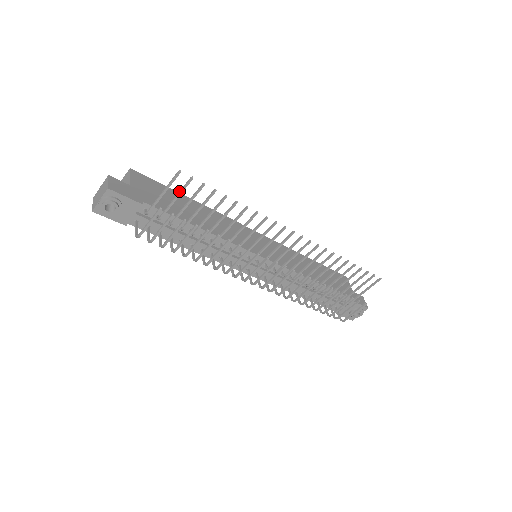
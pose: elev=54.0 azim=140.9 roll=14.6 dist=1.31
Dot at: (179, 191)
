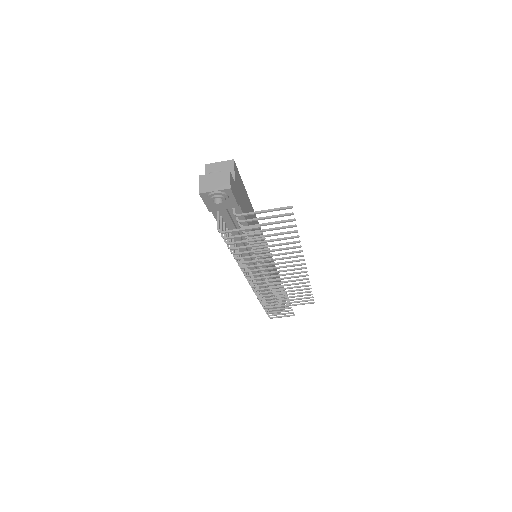
Dot at: (274, 215)
